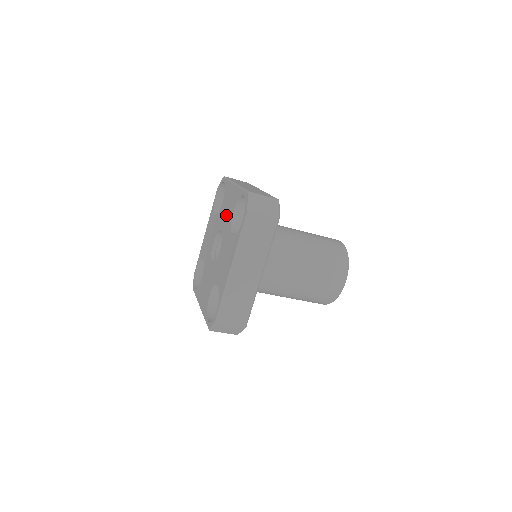
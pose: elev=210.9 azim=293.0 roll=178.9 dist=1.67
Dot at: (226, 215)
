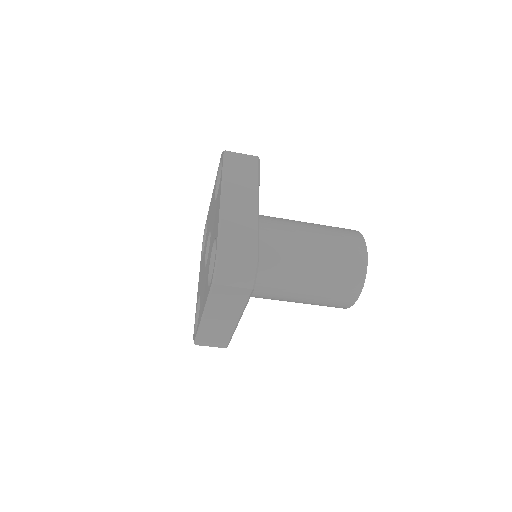
Dot at: (213, 229)
